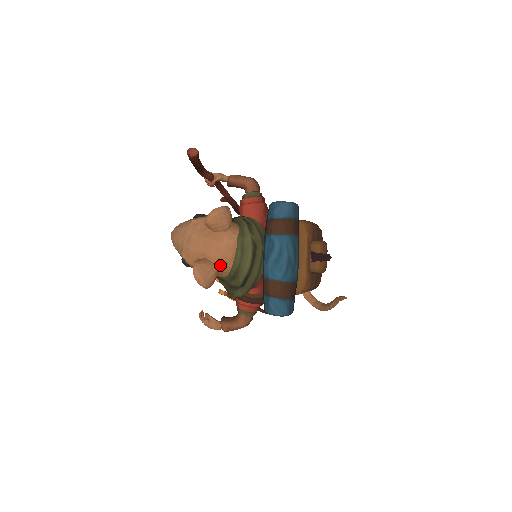
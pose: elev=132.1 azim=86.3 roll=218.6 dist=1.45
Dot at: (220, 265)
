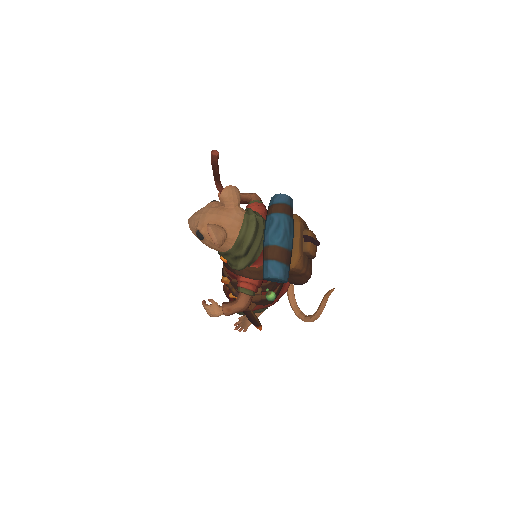
Dot at: (229, 231)
